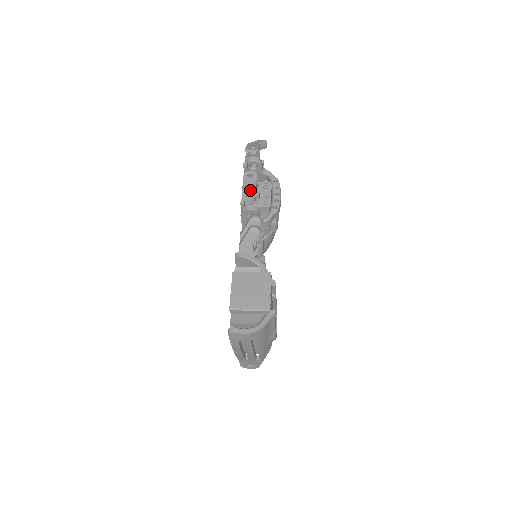
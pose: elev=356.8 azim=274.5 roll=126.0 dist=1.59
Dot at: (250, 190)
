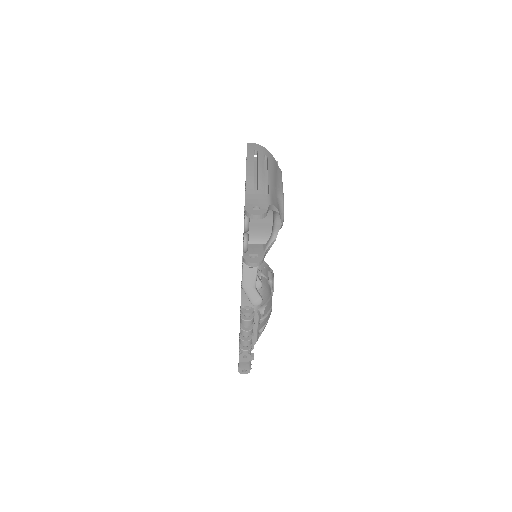
Dot at: occluded
